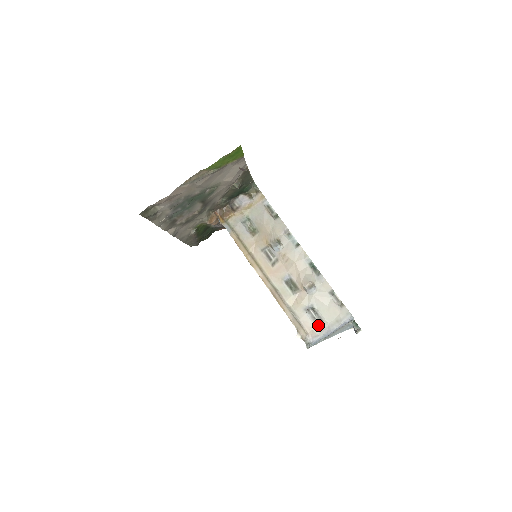
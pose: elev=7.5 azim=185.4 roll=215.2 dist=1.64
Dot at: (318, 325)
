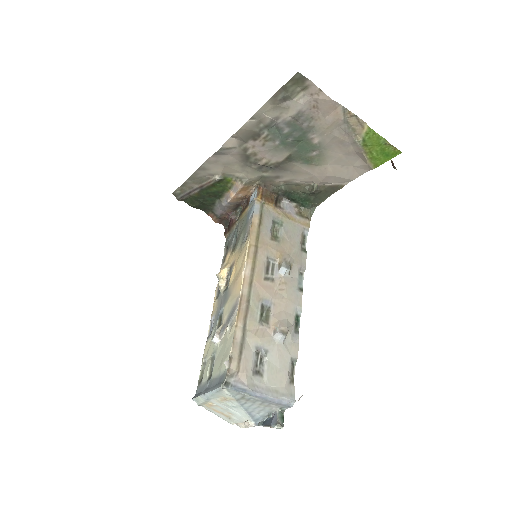
Dot at: (254, 376)
